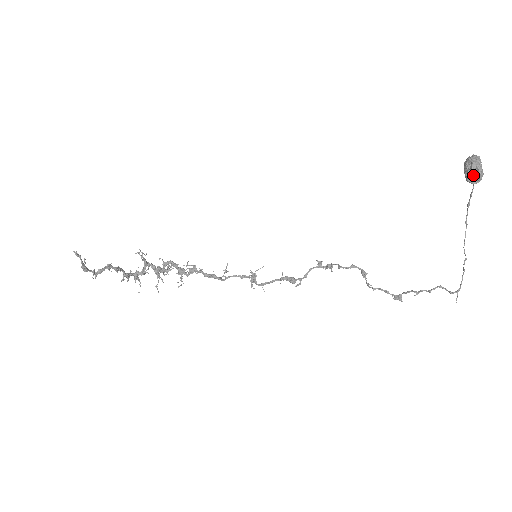
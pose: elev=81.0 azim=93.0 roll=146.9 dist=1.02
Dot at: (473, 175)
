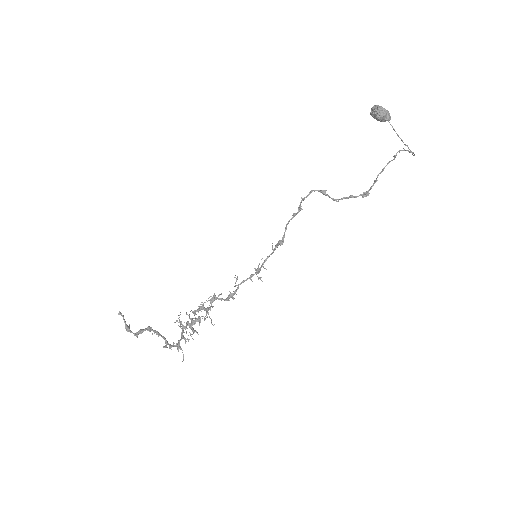
Dot at: (375, 111)
